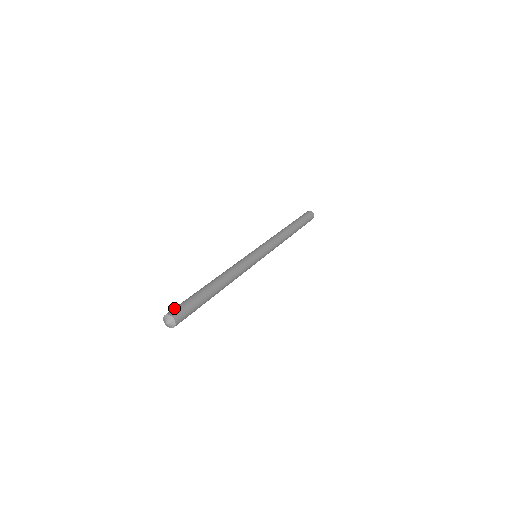
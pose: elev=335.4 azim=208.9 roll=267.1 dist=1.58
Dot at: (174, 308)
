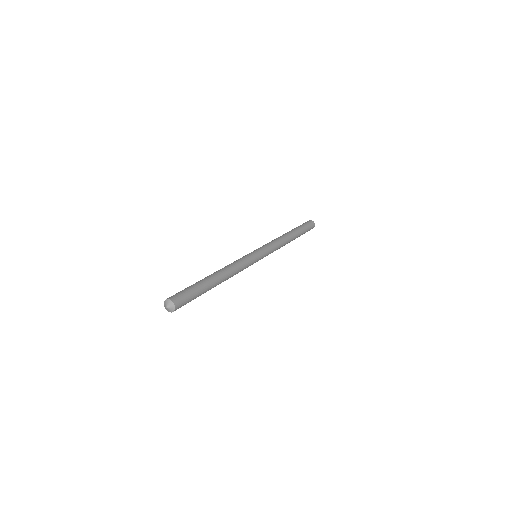
Dot at: occluded
